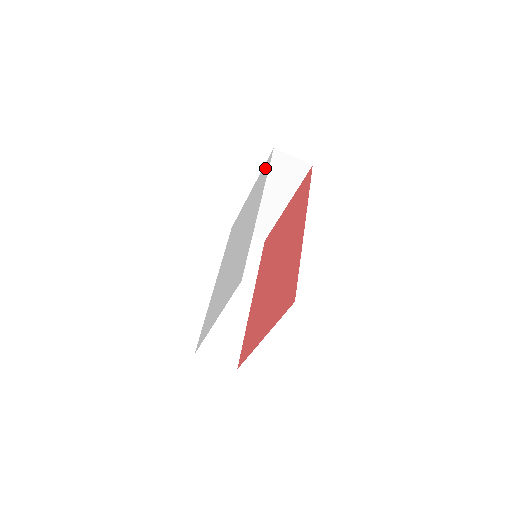
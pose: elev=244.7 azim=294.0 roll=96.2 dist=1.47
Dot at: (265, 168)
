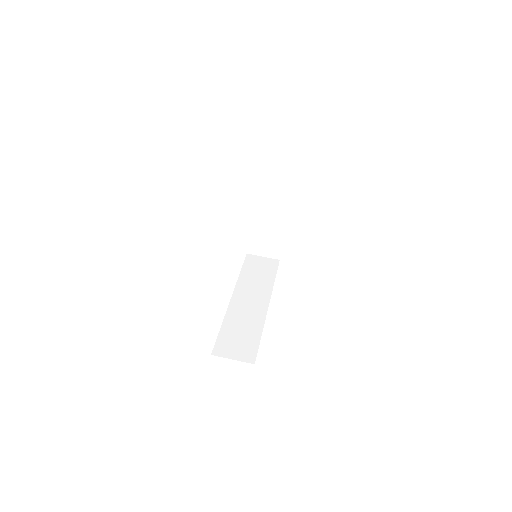
Dot at: occluded
